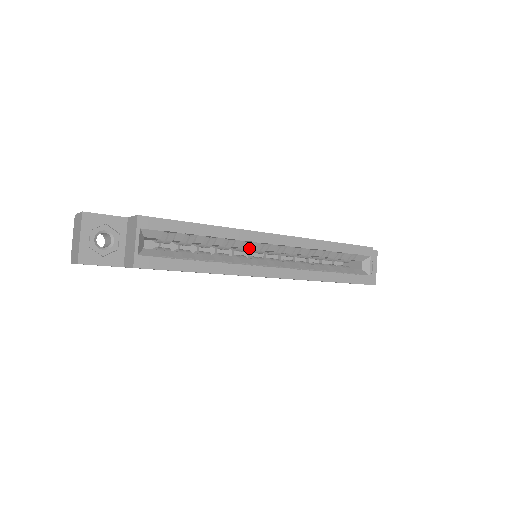
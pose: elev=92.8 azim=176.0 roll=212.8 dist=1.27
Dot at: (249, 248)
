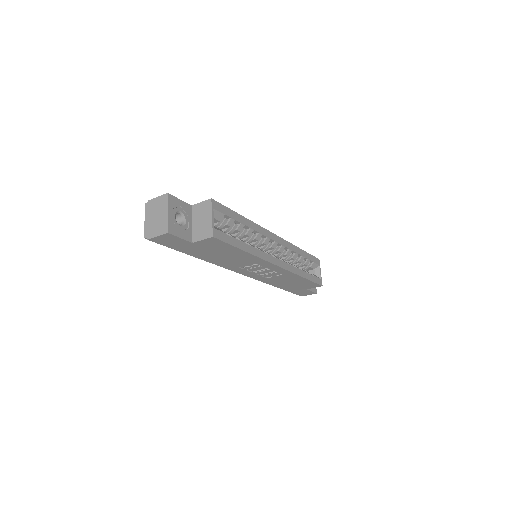
Dot at: (262, 243)
